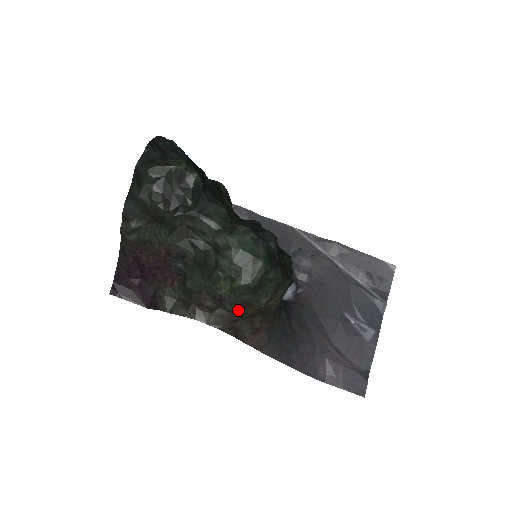
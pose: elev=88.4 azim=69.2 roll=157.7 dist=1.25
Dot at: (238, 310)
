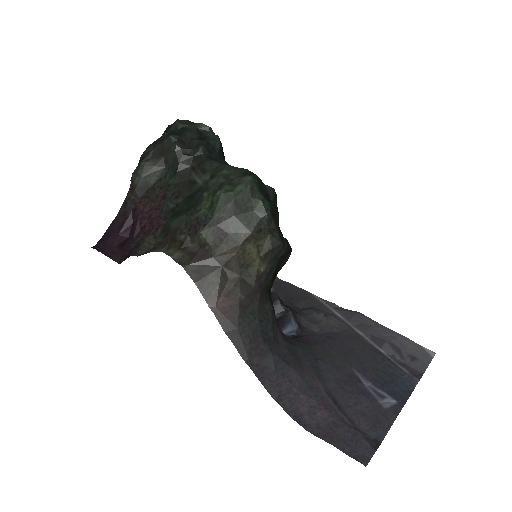
Dot at: (211, 244)
